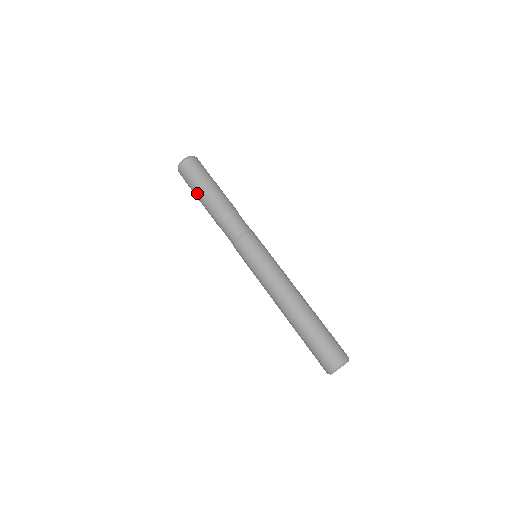
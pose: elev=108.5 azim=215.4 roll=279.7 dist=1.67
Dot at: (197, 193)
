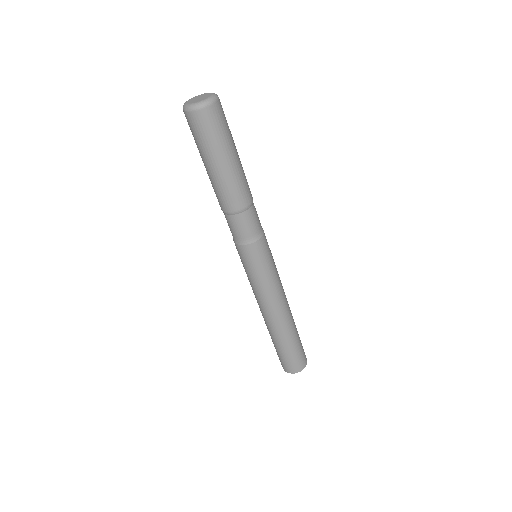
Dot at: occluded
